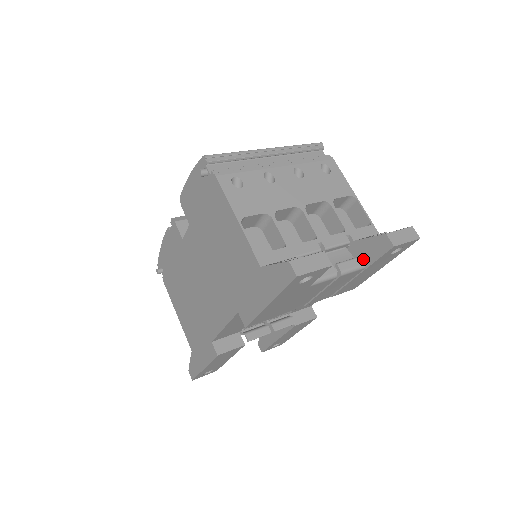
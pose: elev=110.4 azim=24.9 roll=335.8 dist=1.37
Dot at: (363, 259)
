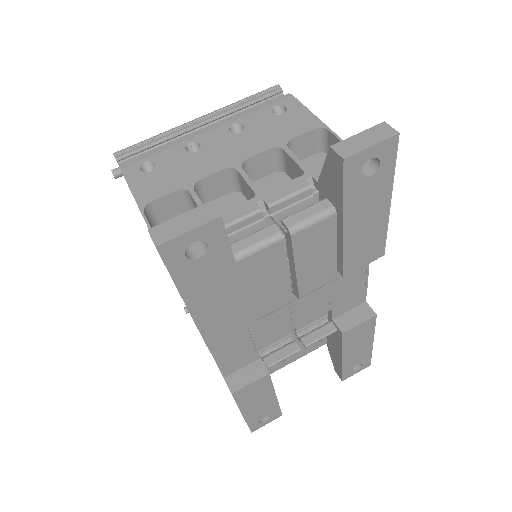
Dot at: (334, 202)
